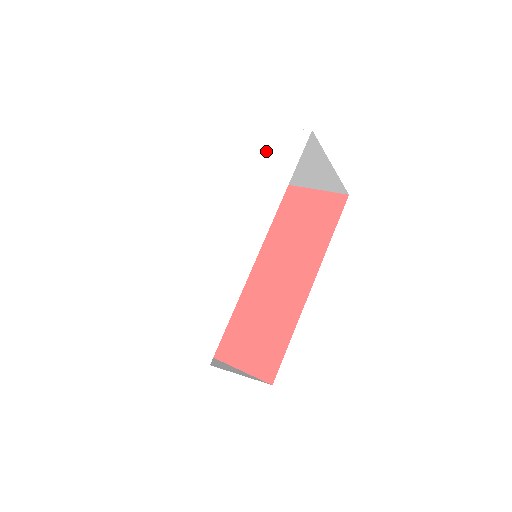
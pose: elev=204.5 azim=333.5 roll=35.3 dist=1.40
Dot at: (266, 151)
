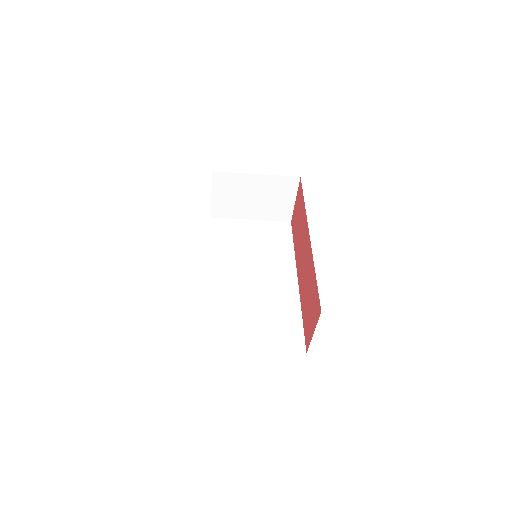
Dot at: occluded
